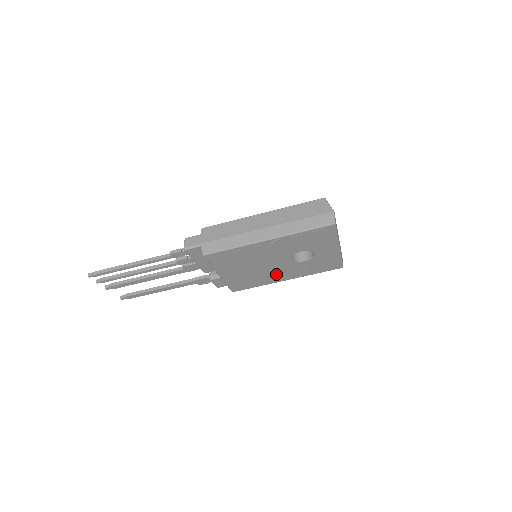
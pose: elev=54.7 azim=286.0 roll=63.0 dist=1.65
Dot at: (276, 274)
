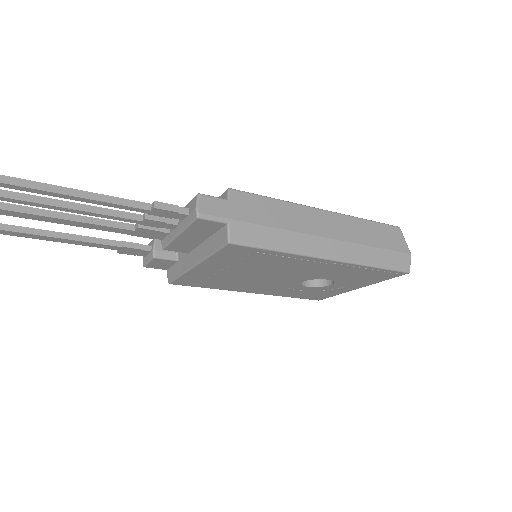
Dot at: (255, 286)
